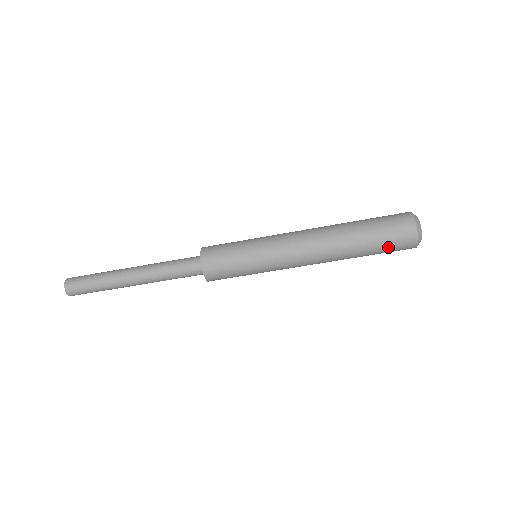
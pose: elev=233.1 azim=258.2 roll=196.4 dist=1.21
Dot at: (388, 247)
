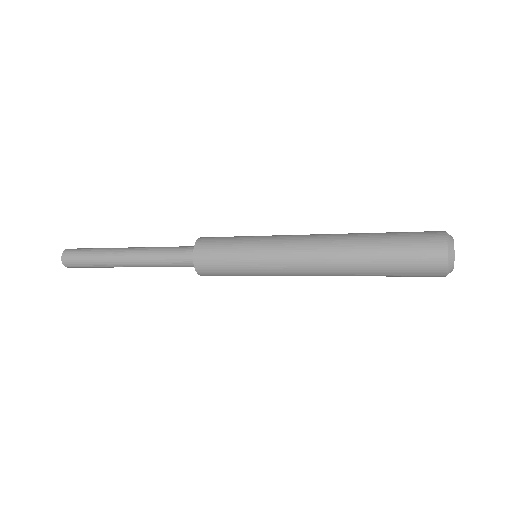
Dot at: occluded
